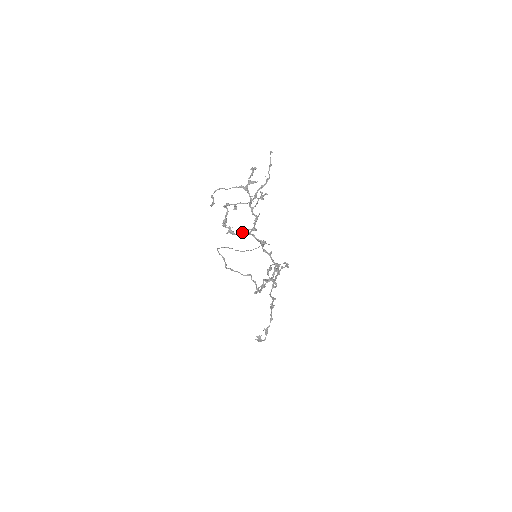
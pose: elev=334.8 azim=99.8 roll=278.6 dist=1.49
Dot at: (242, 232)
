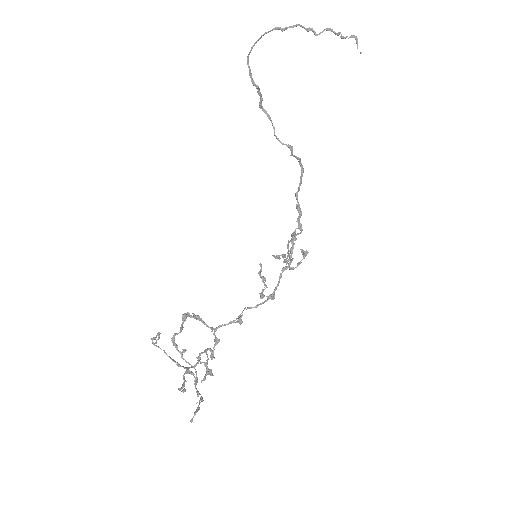
Dot at: occluded
